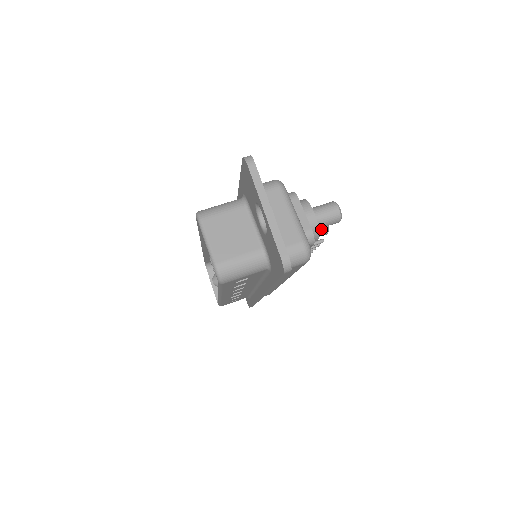
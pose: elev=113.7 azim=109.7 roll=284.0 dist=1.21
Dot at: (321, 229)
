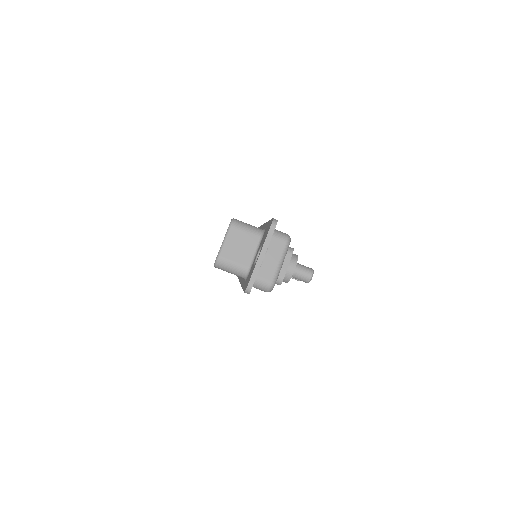
Dot at: occluded
